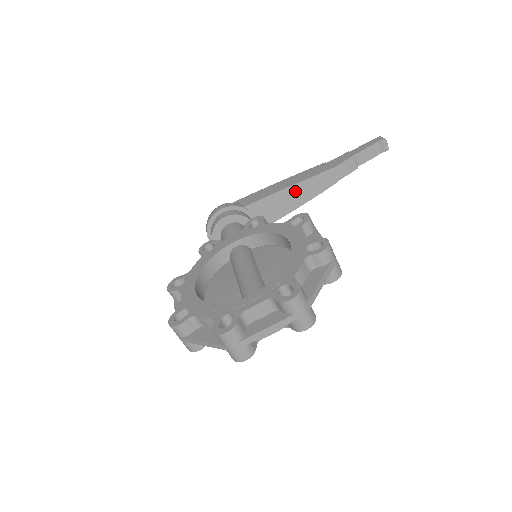
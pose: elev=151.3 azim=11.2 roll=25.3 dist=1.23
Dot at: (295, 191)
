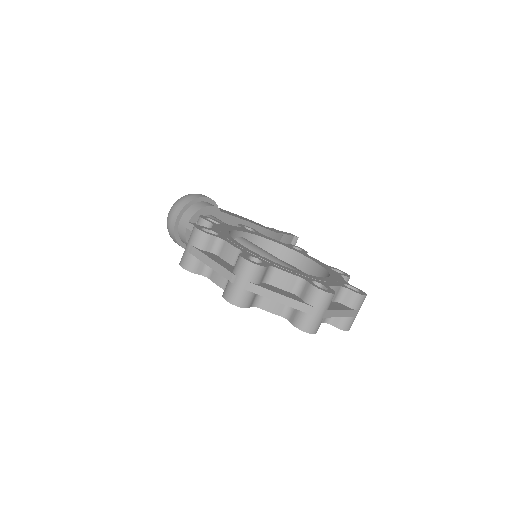
Dot at: occluded
